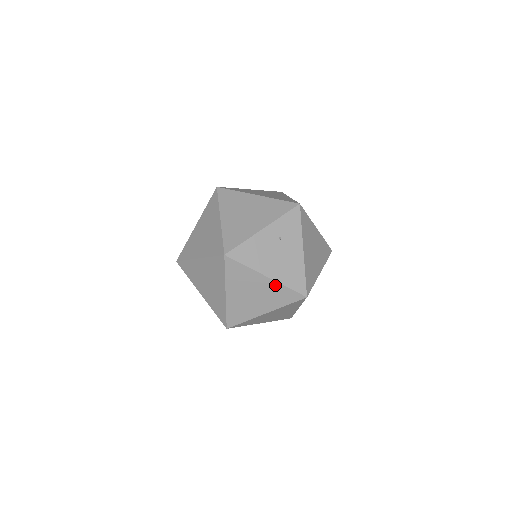
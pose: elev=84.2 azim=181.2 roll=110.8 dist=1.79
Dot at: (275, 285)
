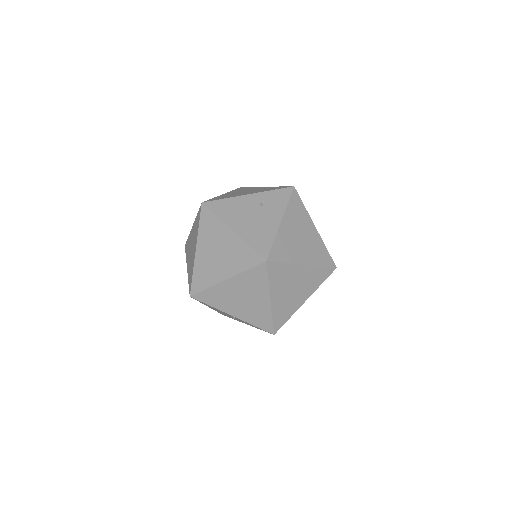
Dot at: (239, 242)
